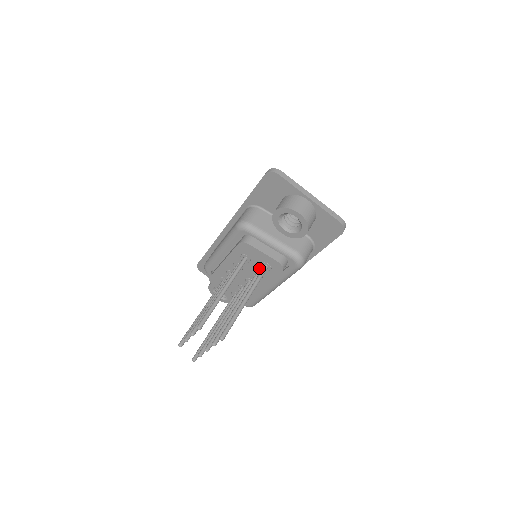
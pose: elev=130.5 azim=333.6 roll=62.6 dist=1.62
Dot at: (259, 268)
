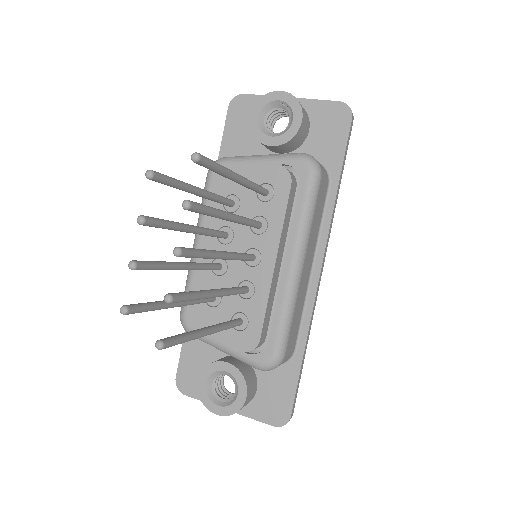
Dot at: (256, 207)
